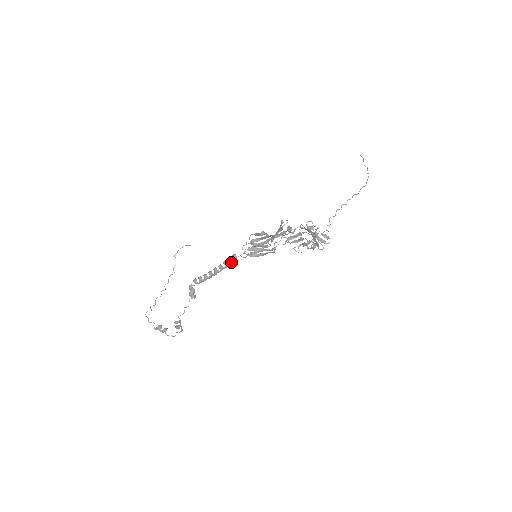
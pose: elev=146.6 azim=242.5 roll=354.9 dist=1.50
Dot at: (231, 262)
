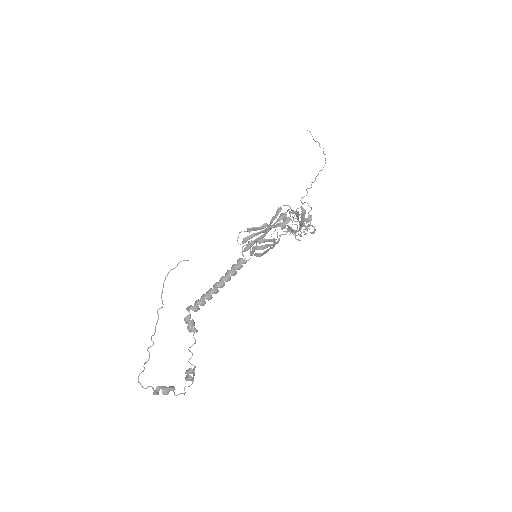
Dot at: (235, 270)
